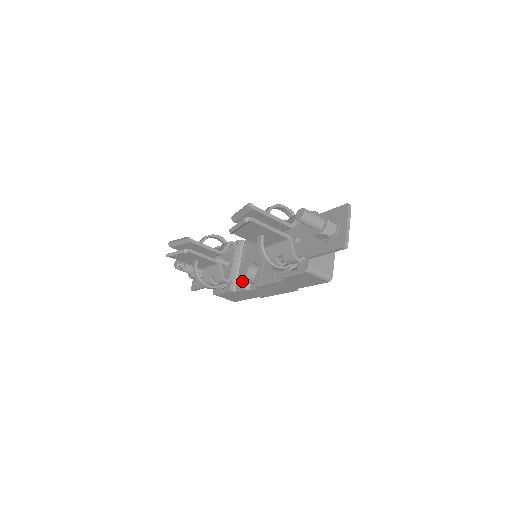
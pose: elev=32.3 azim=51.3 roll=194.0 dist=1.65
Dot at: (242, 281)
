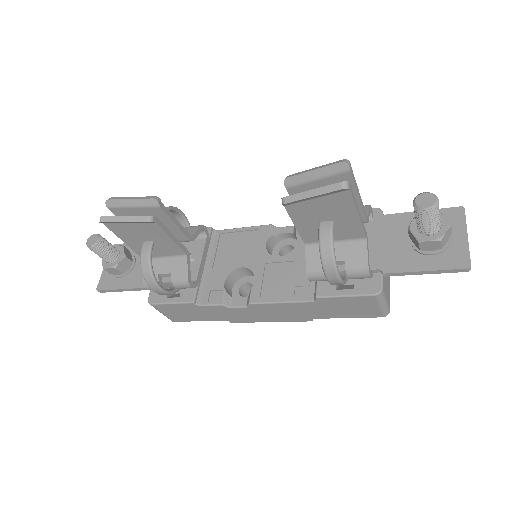
Dot at: (215, 291)
